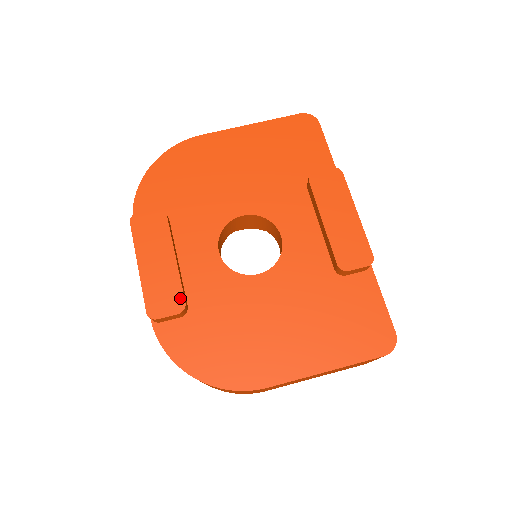
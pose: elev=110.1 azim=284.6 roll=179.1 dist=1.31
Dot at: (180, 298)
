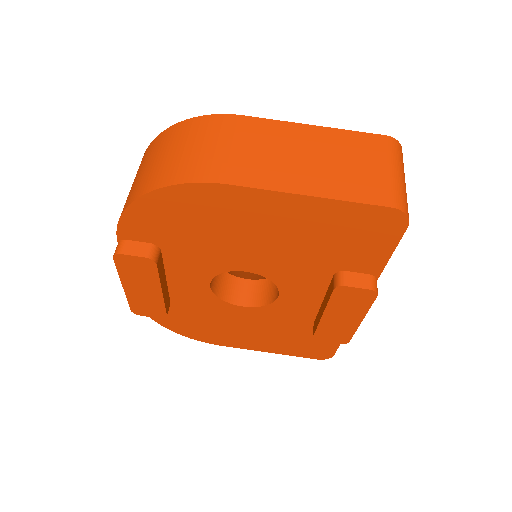
Dot at: (162, 313)
